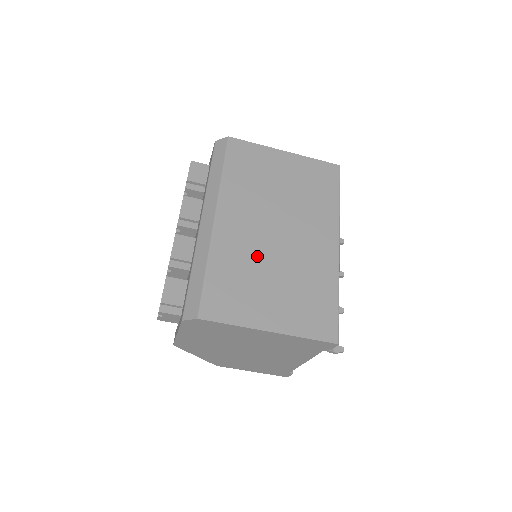
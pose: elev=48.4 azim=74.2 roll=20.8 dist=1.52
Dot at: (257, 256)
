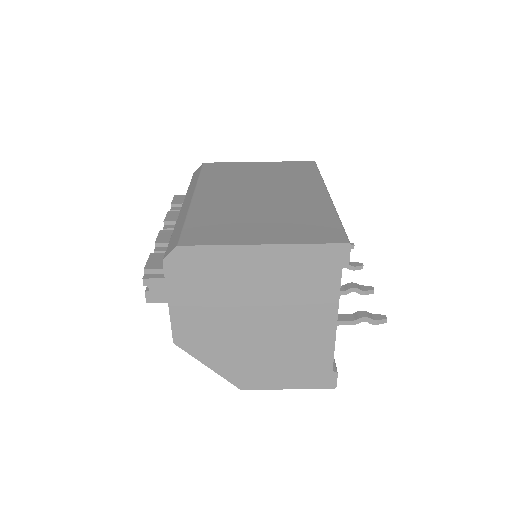
Dot at: (240, 208)
